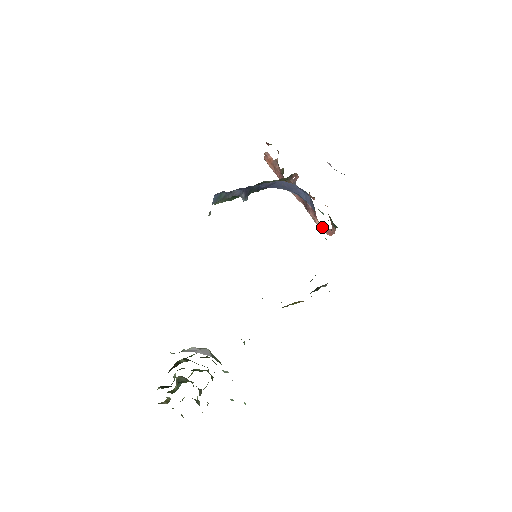
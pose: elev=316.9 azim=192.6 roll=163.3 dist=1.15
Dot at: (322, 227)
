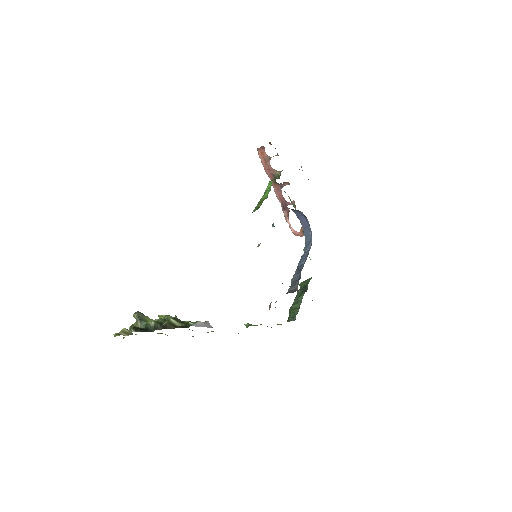
Dot at: (291, 227)
